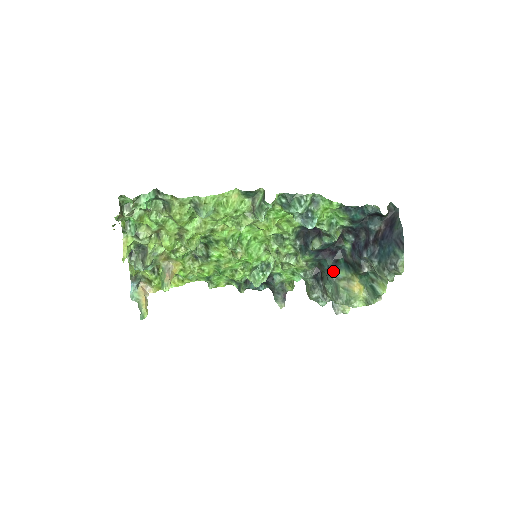
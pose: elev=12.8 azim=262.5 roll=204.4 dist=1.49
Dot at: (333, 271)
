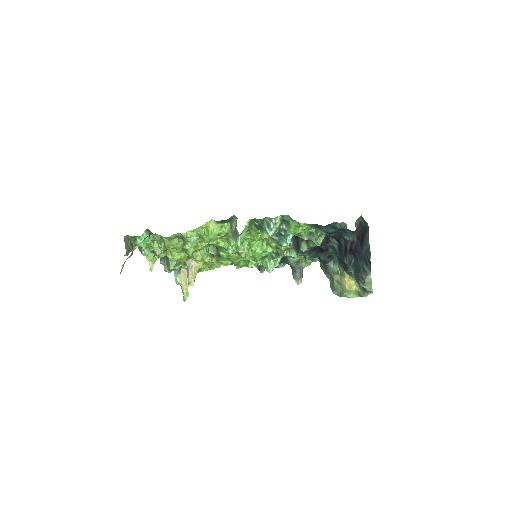
Dot at: (328, 265)
